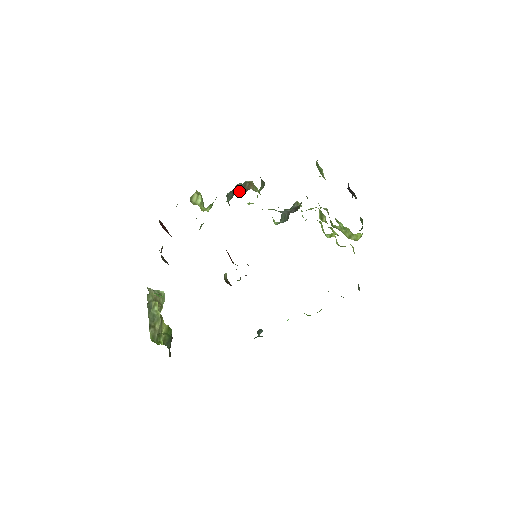
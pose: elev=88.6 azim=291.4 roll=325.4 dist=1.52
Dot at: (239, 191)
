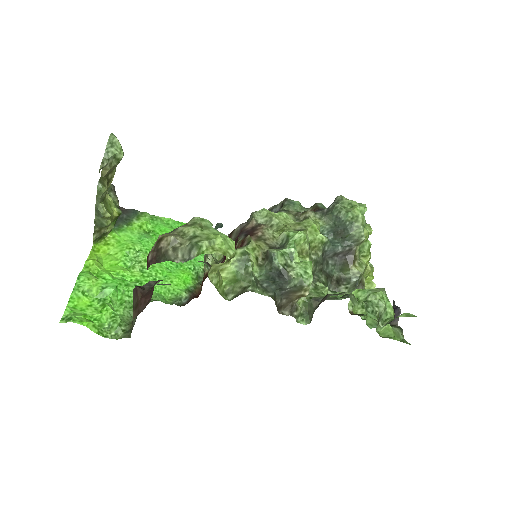
Dot at: (281, 294)
